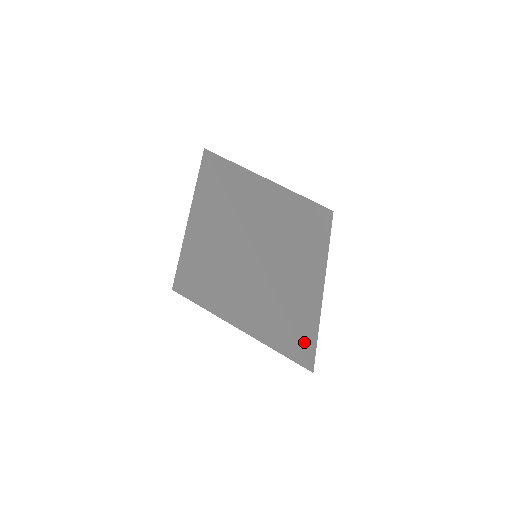
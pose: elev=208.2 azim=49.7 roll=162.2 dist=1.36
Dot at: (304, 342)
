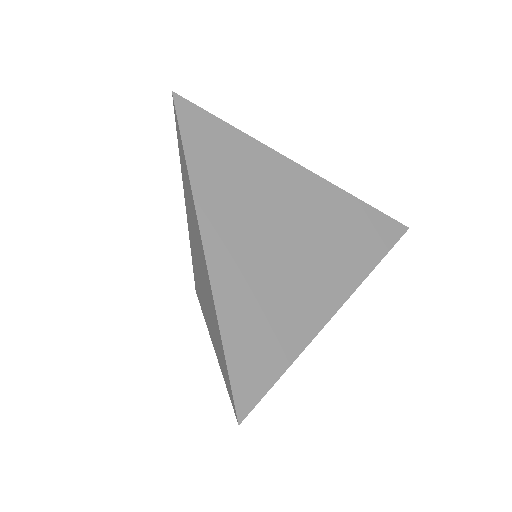
Dot at: (242, 375)
